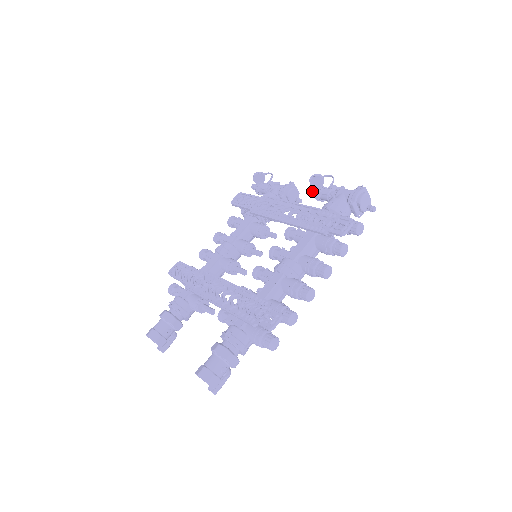
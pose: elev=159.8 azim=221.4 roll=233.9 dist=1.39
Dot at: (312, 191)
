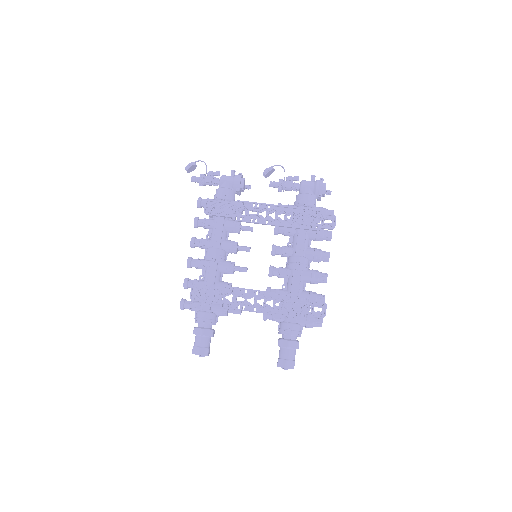
Dot at: (273, 185)
